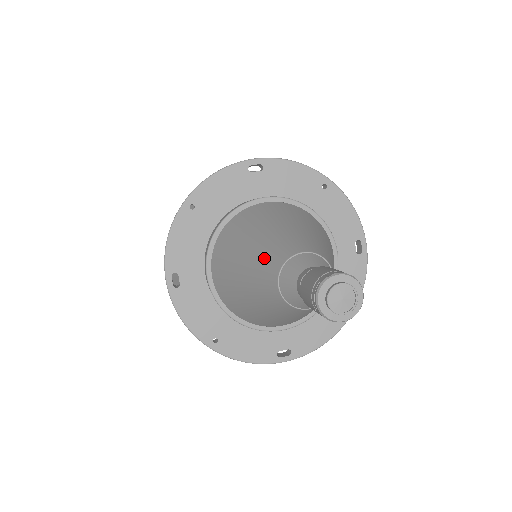
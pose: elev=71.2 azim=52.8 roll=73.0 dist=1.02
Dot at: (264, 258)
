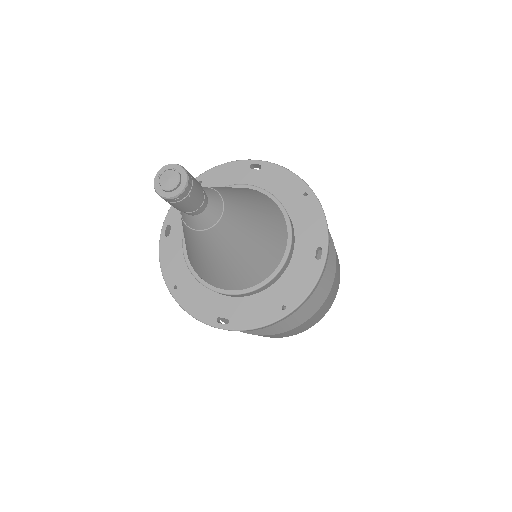
Dot at: occluded
